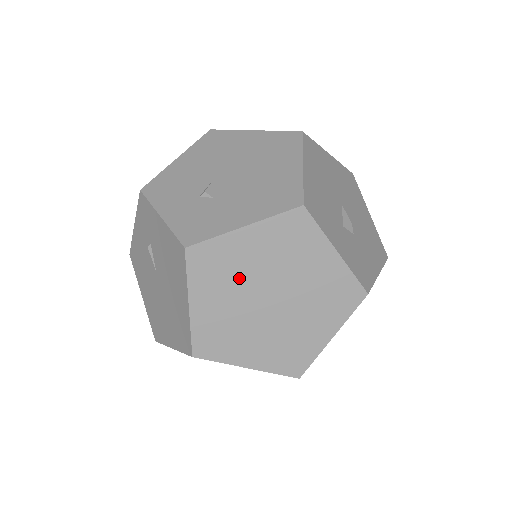
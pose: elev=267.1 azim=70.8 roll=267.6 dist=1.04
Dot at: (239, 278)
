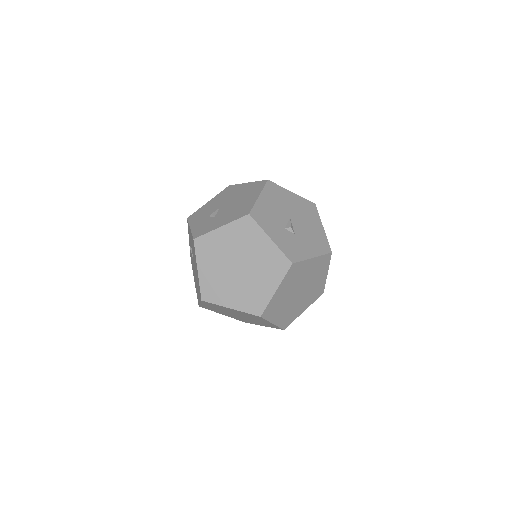
Dot at: (221, 255)
